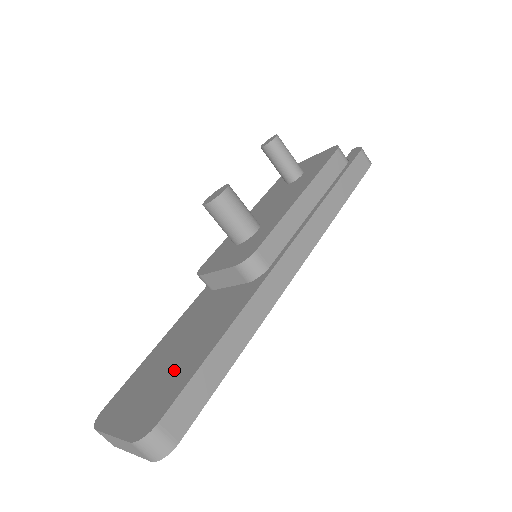
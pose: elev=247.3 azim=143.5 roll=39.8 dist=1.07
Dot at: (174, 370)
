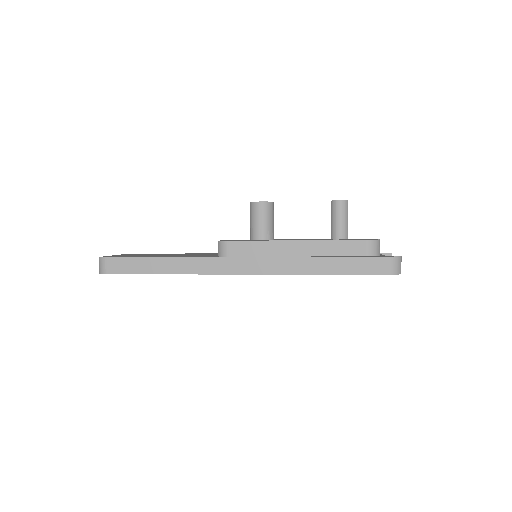
Dot at: occluded
